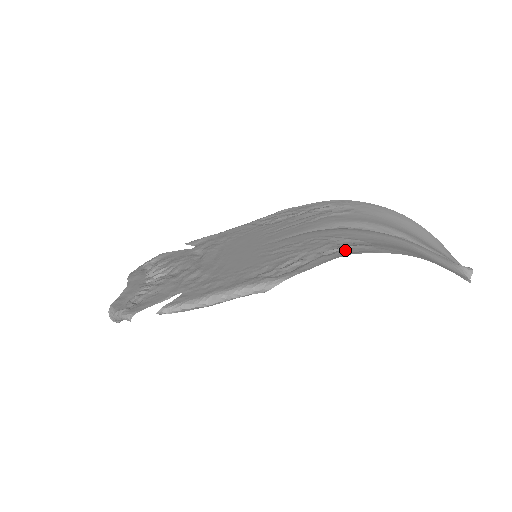
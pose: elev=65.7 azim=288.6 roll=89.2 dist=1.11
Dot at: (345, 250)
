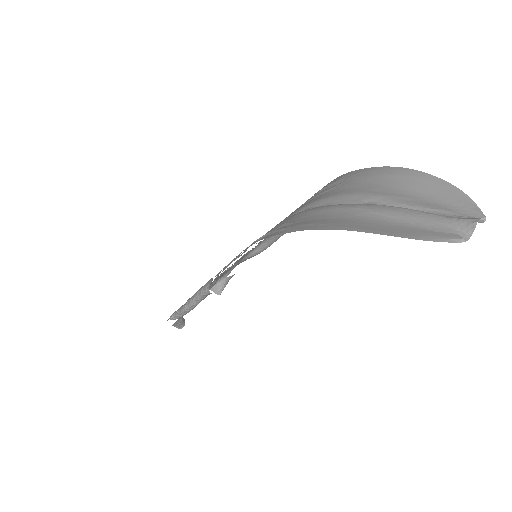
Dot at: (262, 238)
